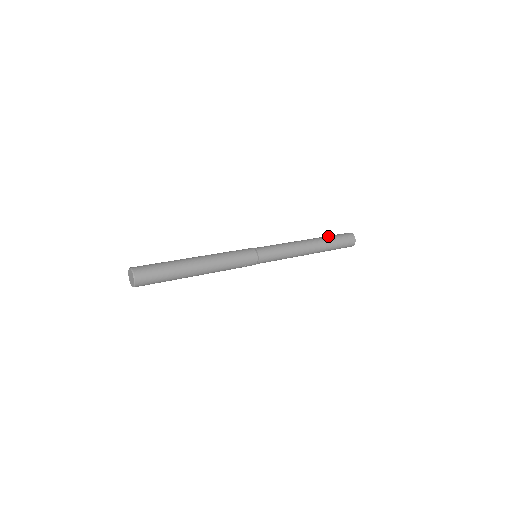
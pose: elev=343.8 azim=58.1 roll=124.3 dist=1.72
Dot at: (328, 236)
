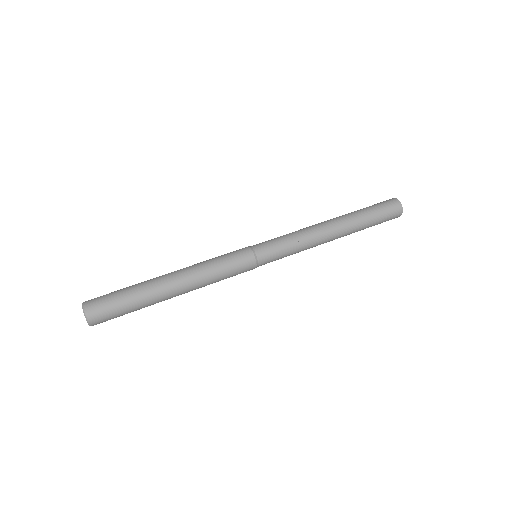
Dot at: occluded
